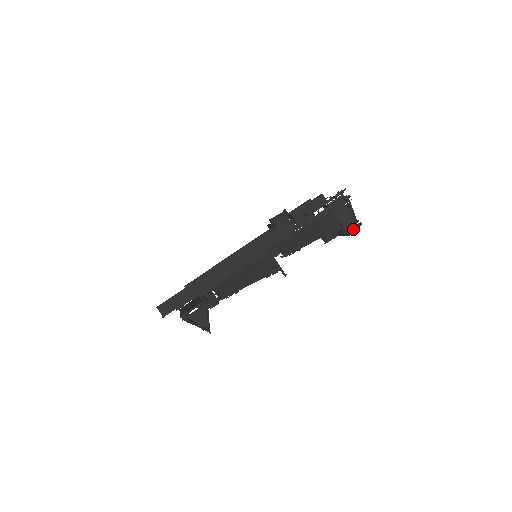
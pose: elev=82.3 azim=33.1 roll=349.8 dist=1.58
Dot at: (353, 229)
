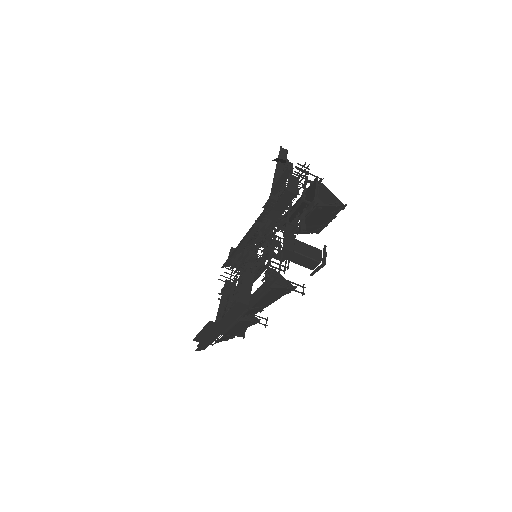
Dot at: (317, 270)
